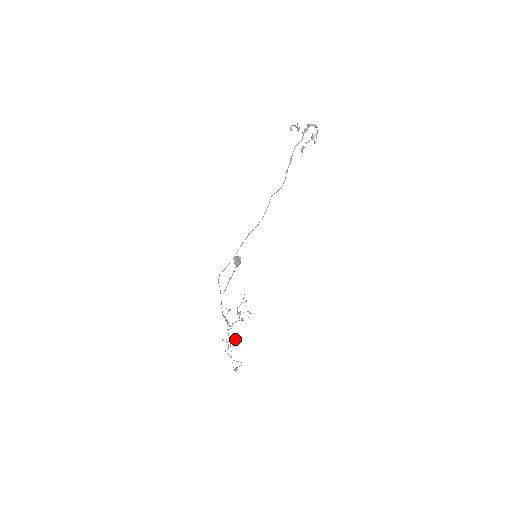
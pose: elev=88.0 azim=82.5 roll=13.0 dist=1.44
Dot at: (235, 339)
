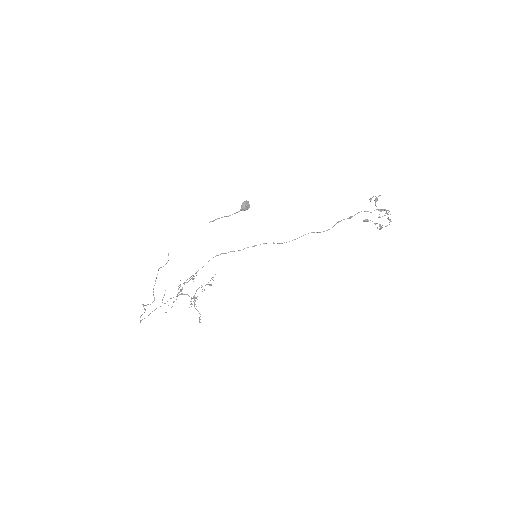
Dot at: occluded
